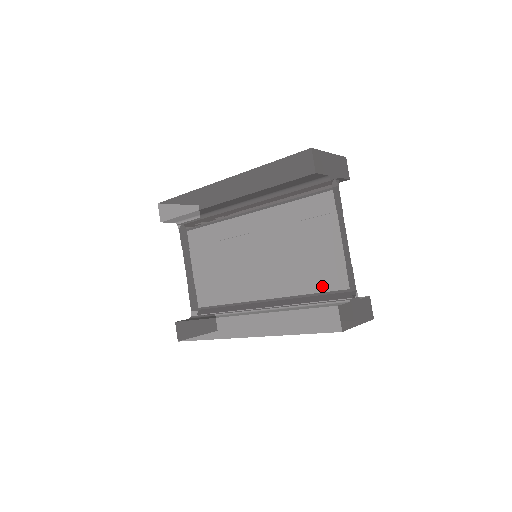
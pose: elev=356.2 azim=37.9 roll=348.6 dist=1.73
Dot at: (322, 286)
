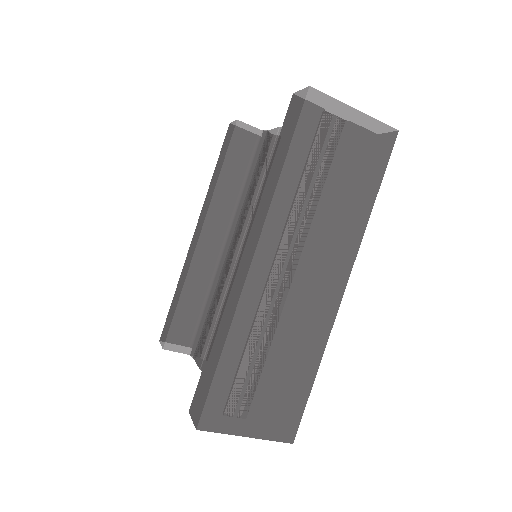
Dot at: occluded
